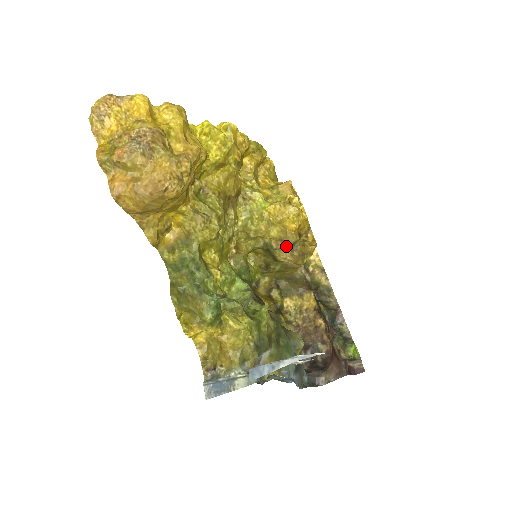
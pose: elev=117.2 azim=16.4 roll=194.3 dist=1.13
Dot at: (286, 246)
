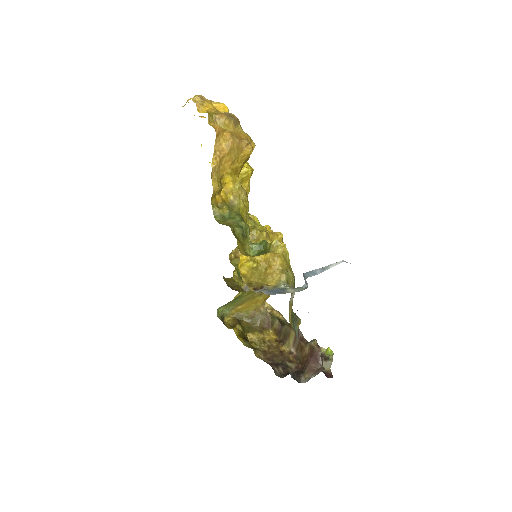
Dot at: occluded
